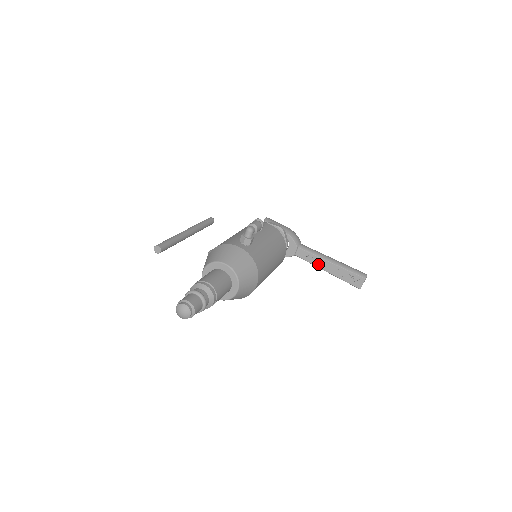
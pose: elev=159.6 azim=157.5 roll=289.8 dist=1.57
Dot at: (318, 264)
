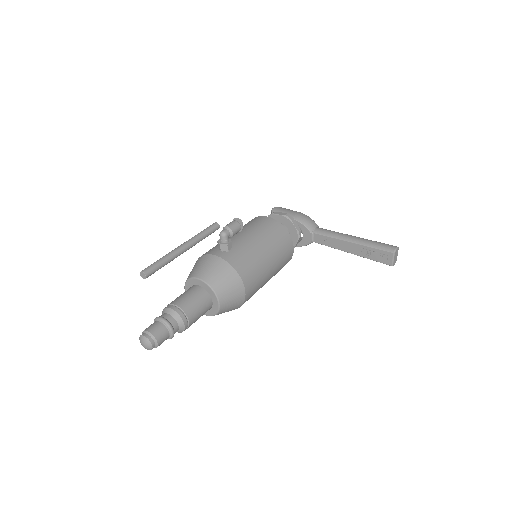
Dot at: (338, 247)
